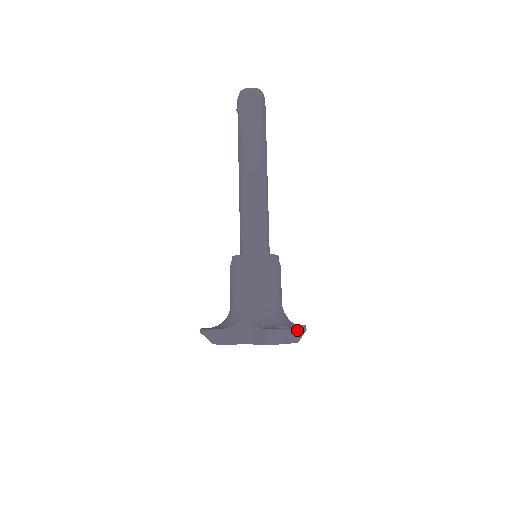
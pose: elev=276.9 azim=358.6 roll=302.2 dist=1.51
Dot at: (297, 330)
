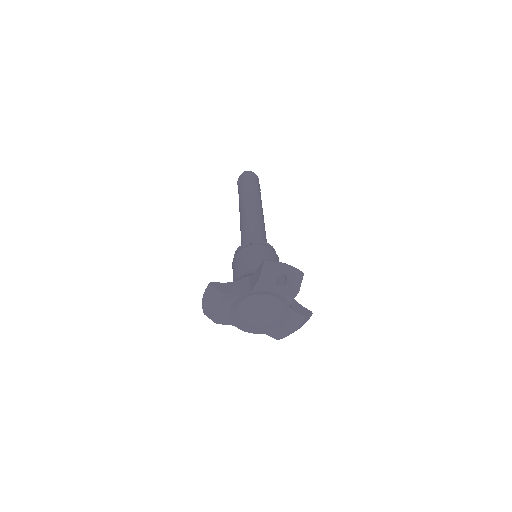
Dot at: (293, 267)
